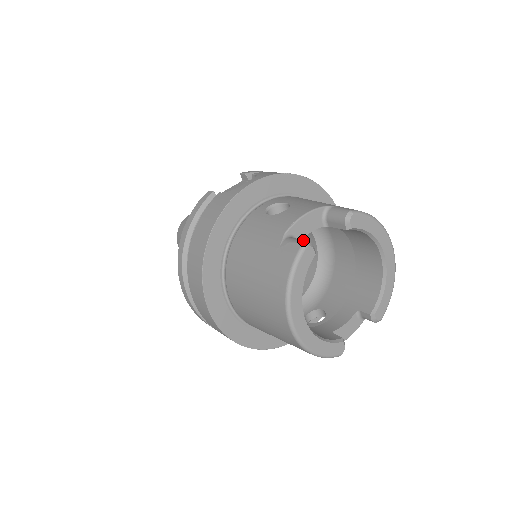
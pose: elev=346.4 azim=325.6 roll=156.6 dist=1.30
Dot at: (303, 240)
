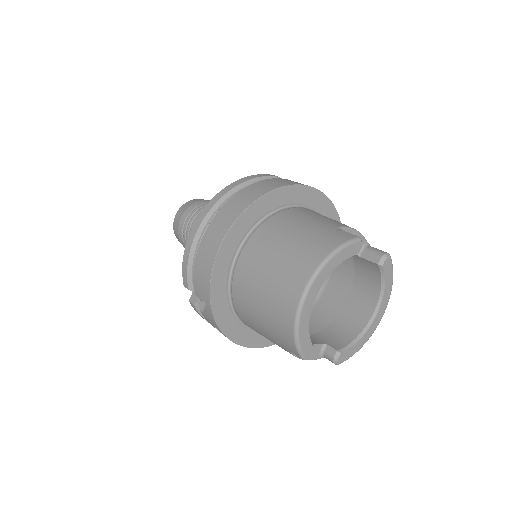
Dot at: occluded
